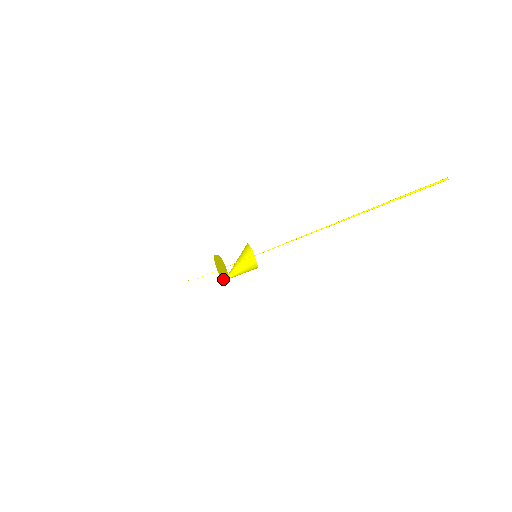
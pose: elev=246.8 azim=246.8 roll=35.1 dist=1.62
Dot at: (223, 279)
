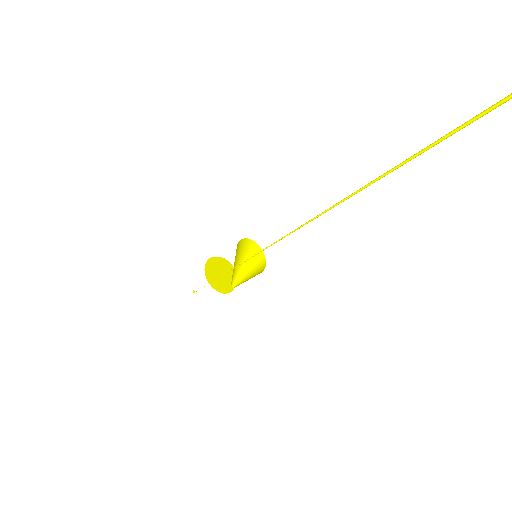
Dot at: (227, 290)
